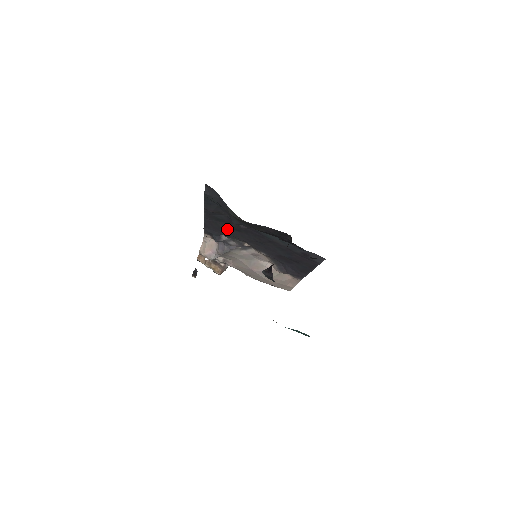
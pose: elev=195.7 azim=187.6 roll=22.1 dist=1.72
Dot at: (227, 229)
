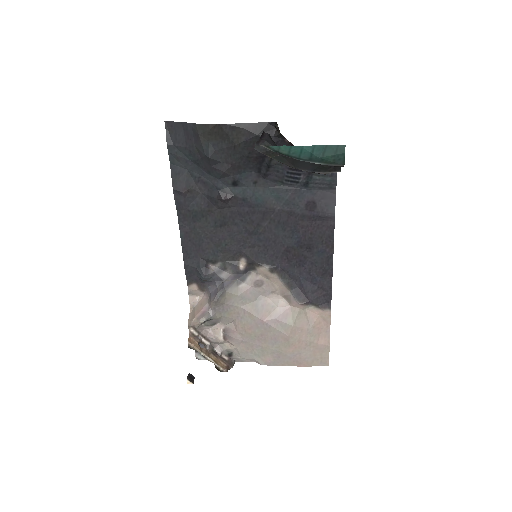
Dot at: (210, 235)
